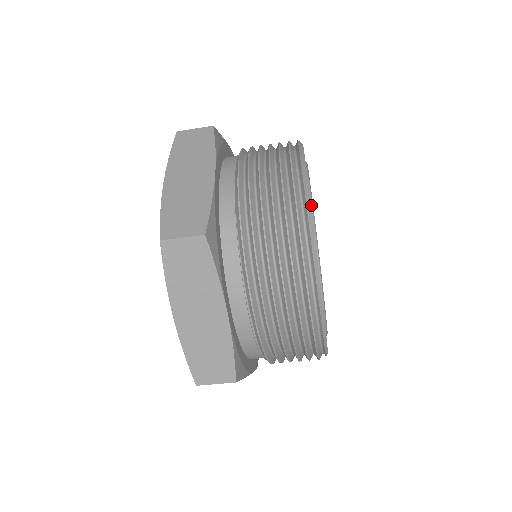
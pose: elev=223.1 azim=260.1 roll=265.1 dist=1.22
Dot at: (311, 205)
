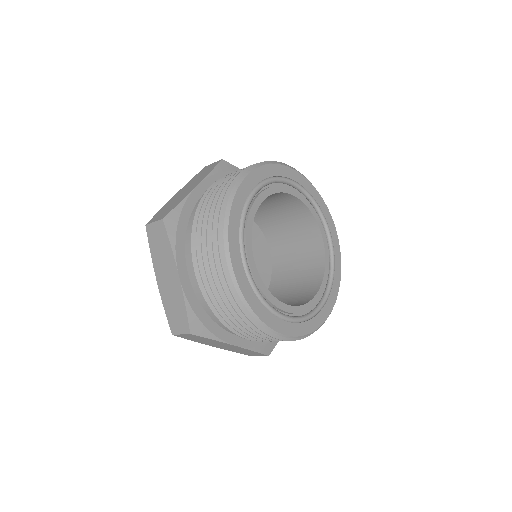
Dot at: (246, 201)
